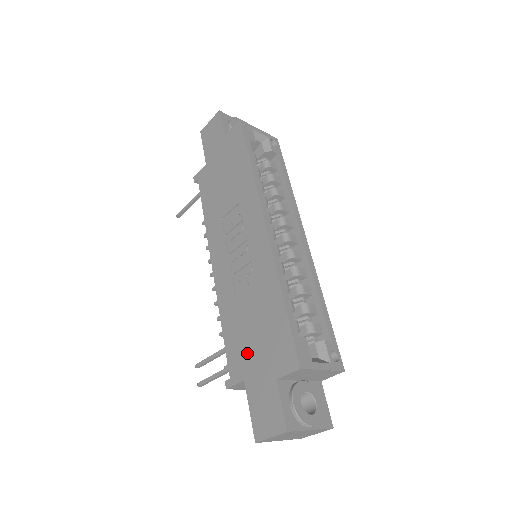
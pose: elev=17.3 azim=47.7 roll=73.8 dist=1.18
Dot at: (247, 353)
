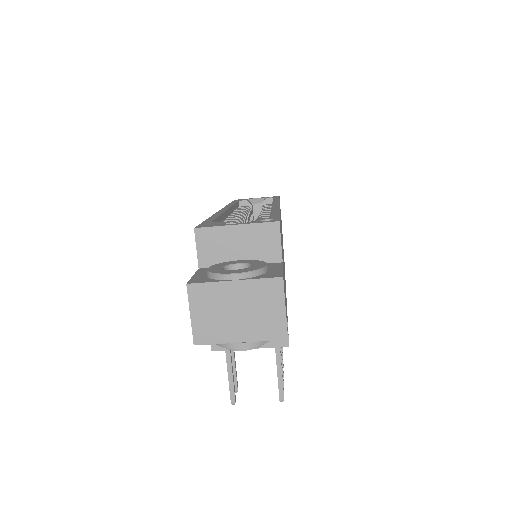
Dot at: occluded
